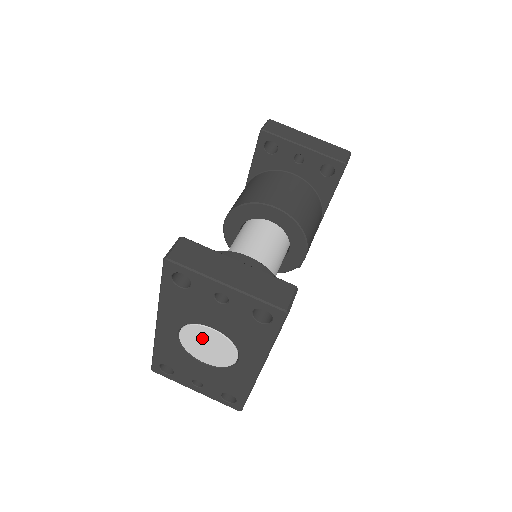
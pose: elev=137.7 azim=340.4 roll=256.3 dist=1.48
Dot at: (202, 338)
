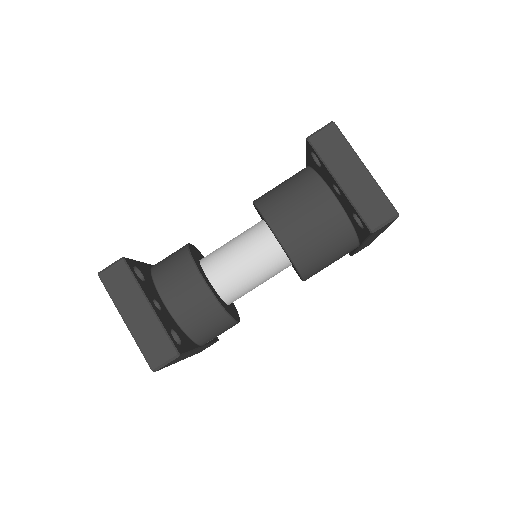
Dot at: occluded
